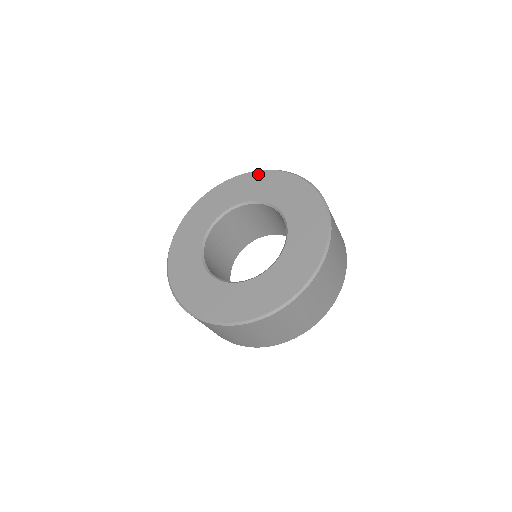
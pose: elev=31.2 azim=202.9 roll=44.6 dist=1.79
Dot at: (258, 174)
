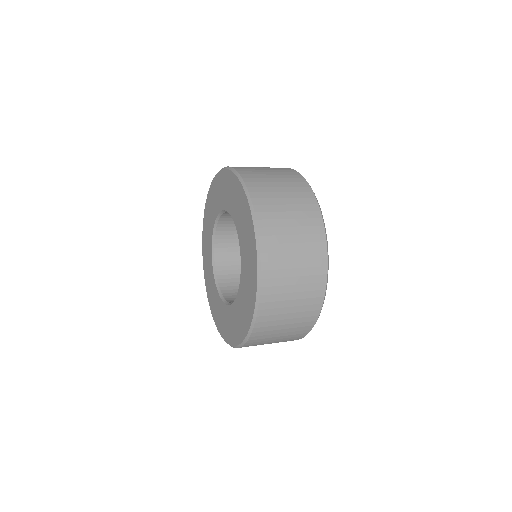
Dot at: (248, 214)
